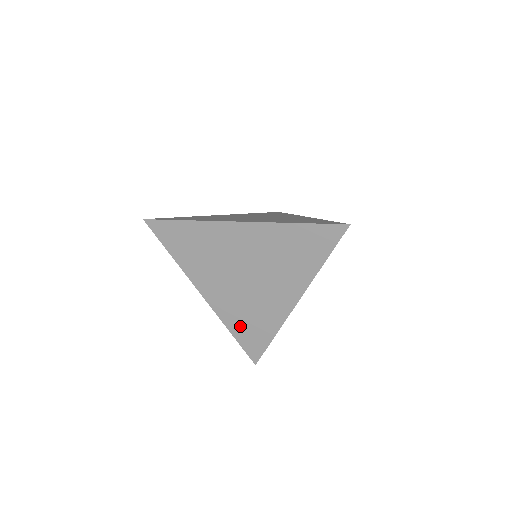
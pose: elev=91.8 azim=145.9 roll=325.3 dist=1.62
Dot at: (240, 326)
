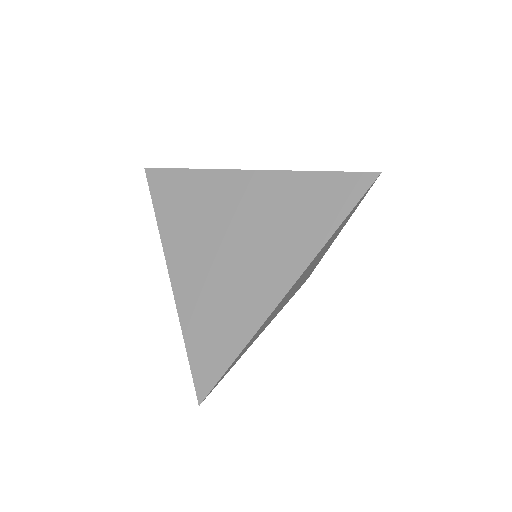
Dot at: (199, 328)
